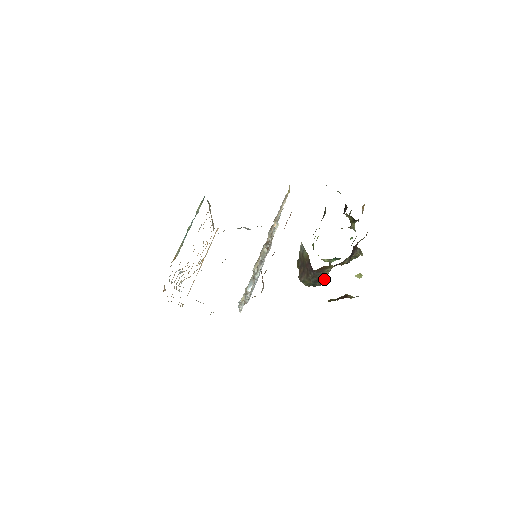
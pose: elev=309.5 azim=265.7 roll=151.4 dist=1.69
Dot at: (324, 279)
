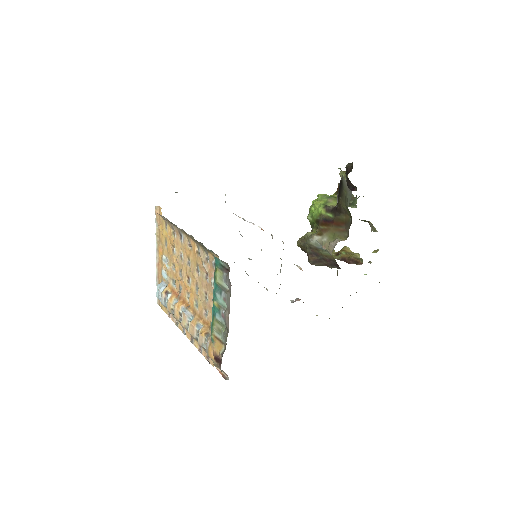
Dot at: occluded
